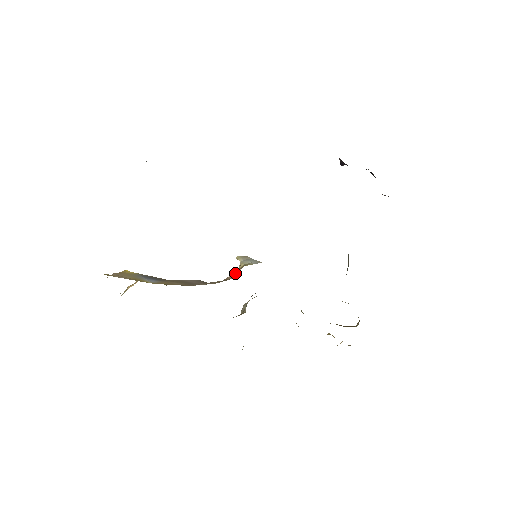
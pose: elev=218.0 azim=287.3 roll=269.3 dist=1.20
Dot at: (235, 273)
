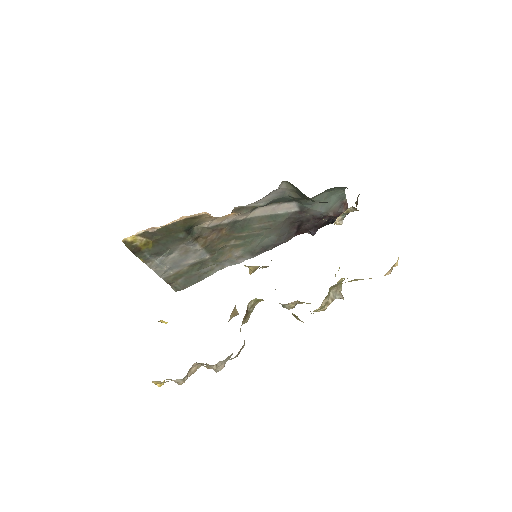
Dot at: occluded
